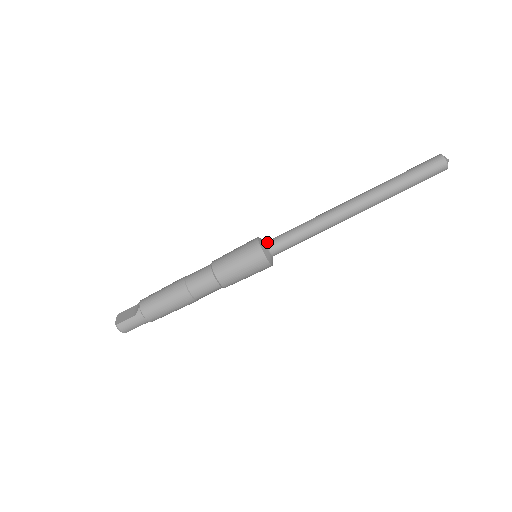
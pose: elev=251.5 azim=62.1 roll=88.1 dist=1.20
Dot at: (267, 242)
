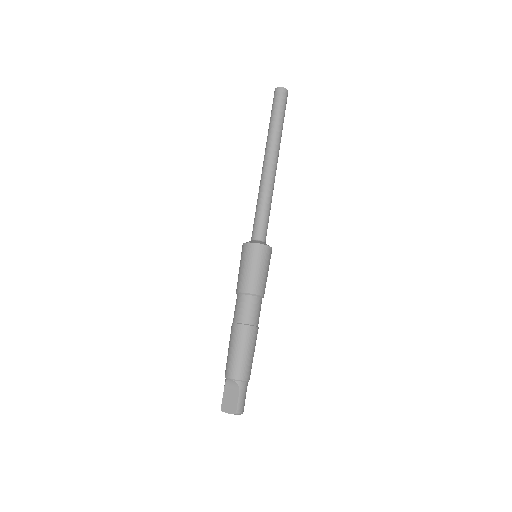
Dot at: (254, 239)
